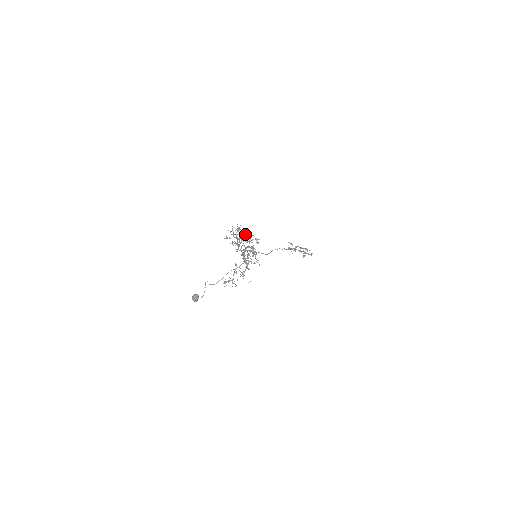
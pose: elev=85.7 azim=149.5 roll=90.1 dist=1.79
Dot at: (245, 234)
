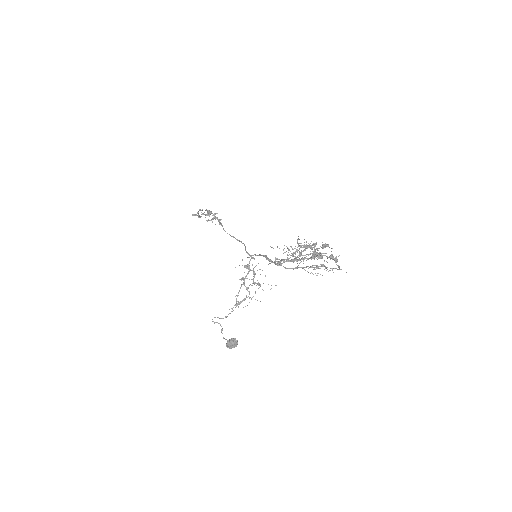
Dot at: occluded
